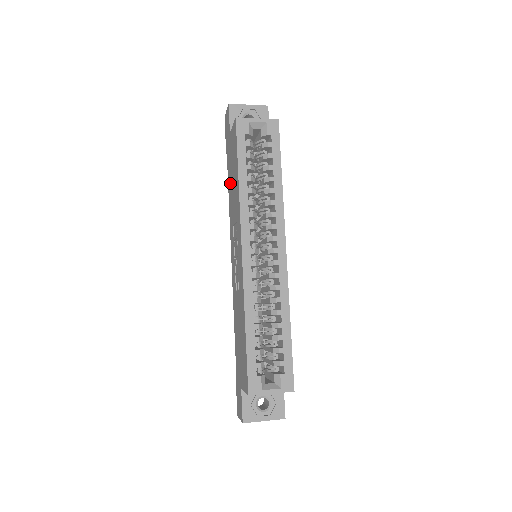
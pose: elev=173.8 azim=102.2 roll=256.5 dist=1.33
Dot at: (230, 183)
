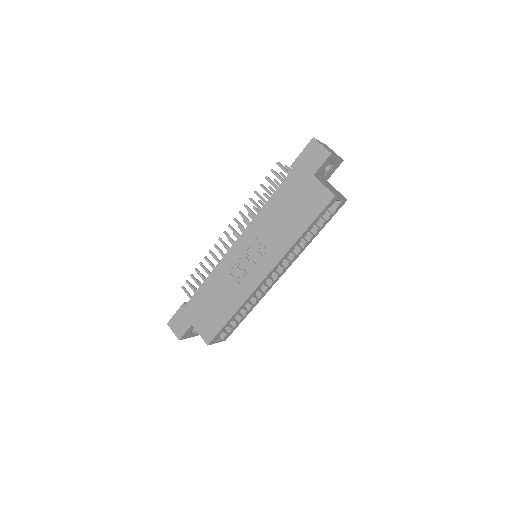
Dot at: (281, 203)
